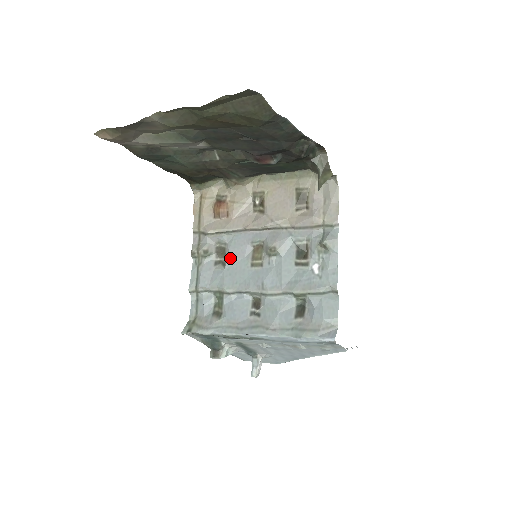
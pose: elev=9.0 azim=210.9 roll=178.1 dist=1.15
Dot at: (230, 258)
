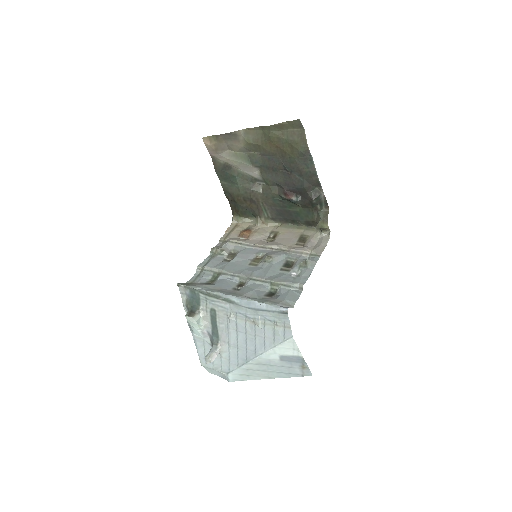
Dot at: (237, 257)
